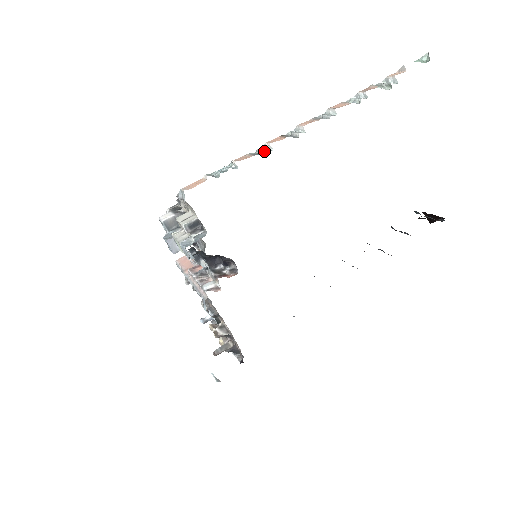
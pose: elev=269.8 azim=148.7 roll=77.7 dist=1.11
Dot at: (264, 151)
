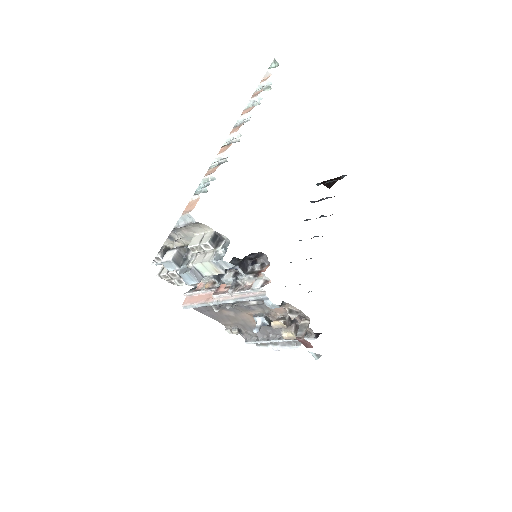
Dot at: (223, 160)
